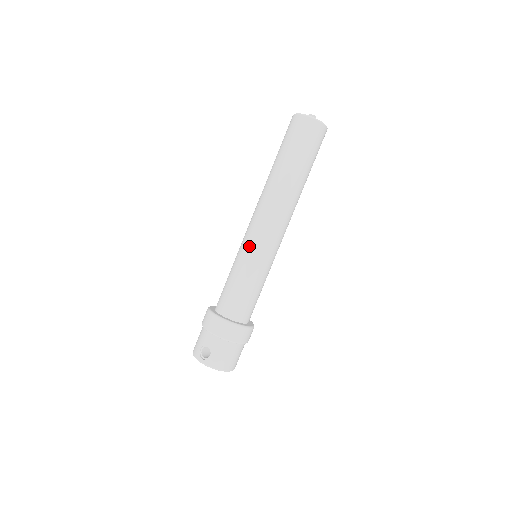
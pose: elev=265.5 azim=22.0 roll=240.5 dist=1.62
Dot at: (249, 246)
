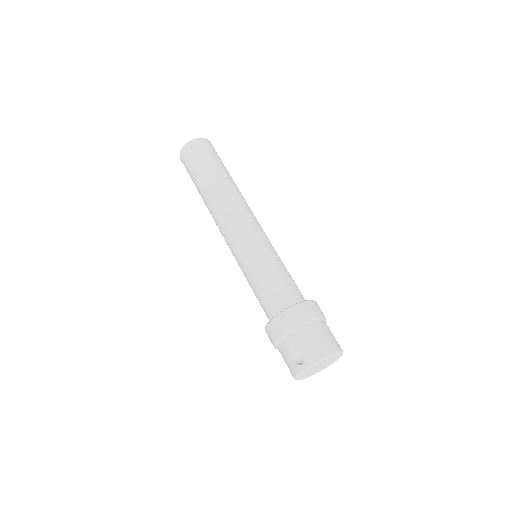
Dot at: (238, 250)
